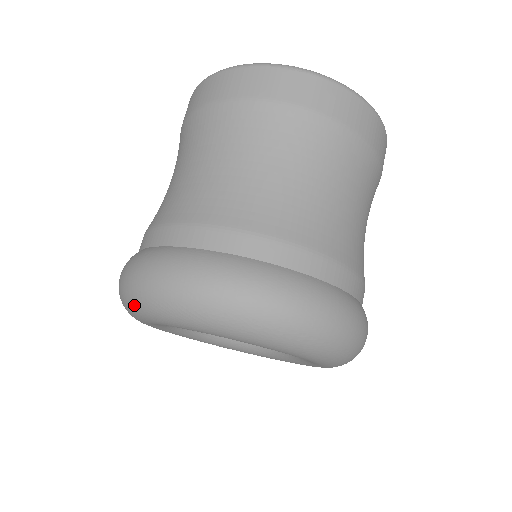
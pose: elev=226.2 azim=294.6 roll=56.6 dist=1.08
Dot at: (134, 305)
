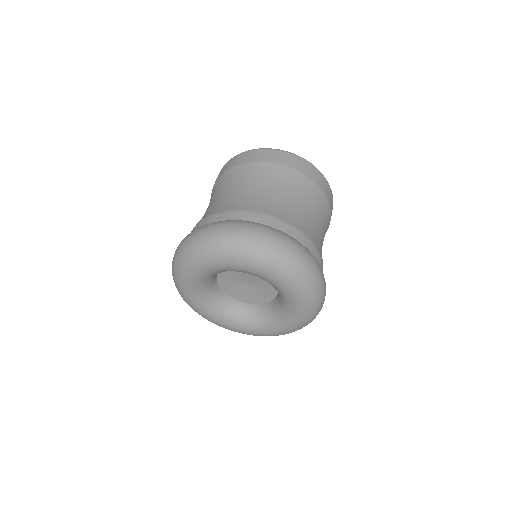
Dot at: (185, 258)
